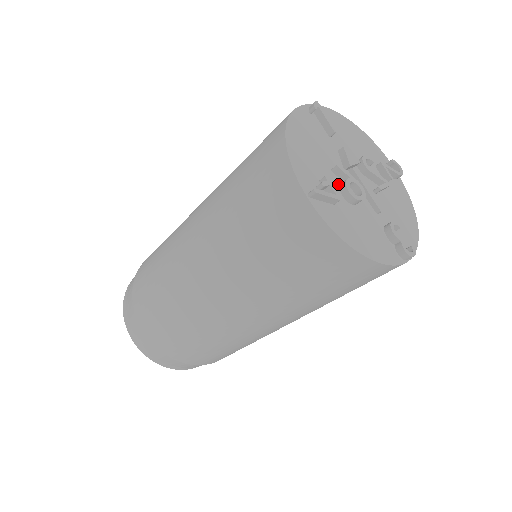
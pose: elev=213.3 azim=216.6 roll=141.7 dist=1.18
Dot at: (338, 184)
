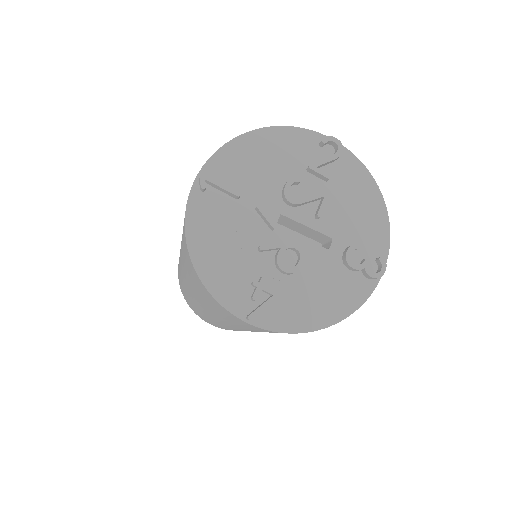
Dot at: (272, 262)
